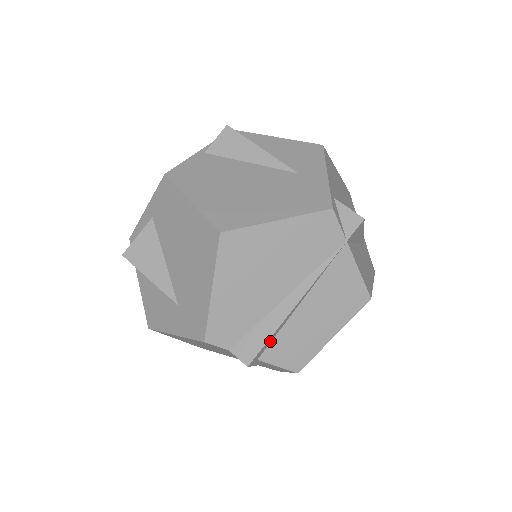
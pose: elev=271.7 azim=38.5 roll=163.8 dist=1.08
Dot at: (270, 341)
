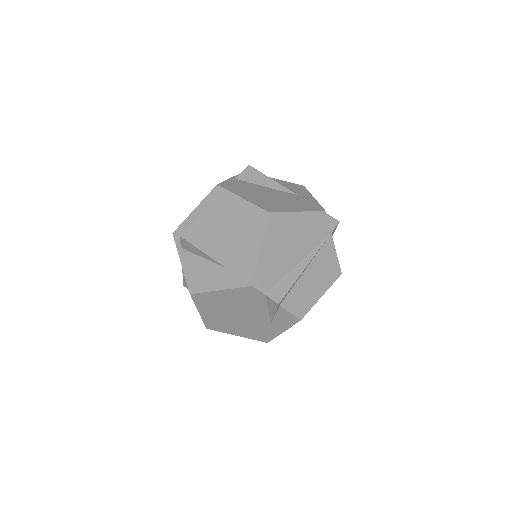
Dot at: (289, 292)
